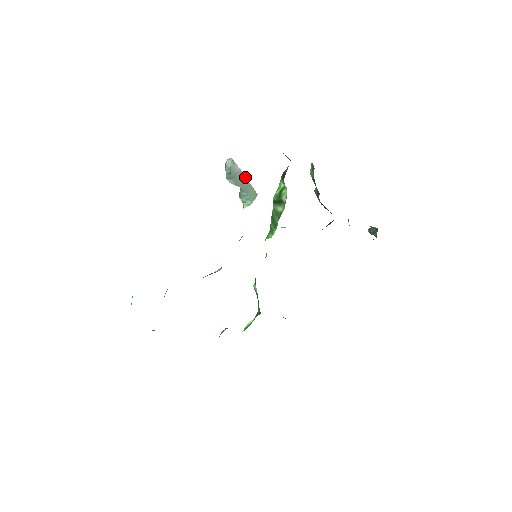
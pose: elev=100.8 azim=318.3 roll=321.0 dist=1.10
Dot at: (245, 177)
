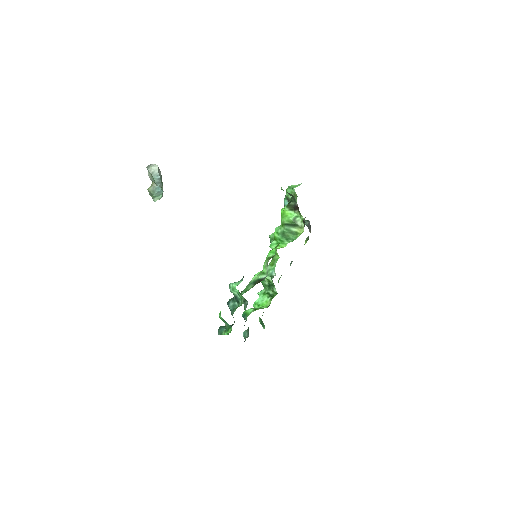
Dot at: occluded
